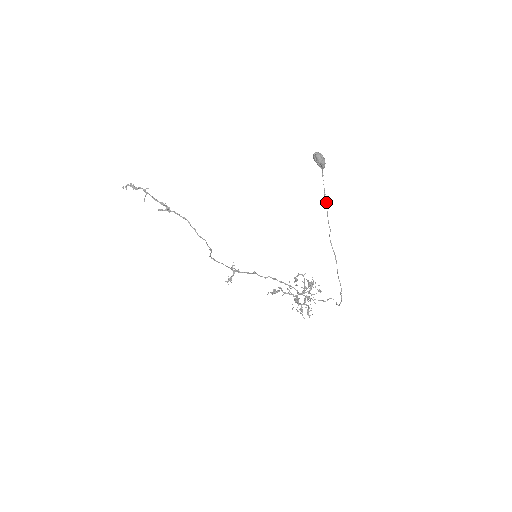
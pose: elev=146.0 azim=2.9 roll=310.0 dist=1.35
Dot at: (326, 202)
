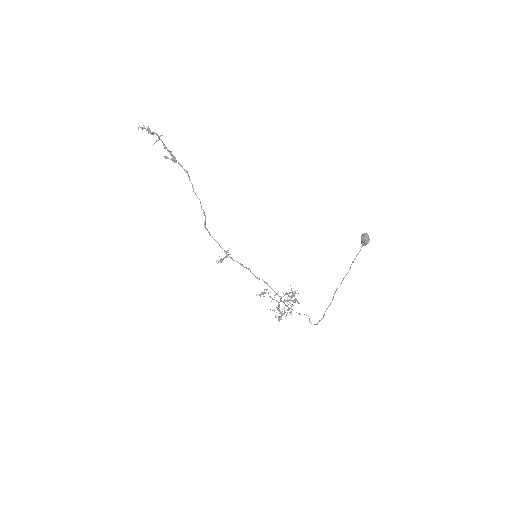
Dot at: (350, 267)
